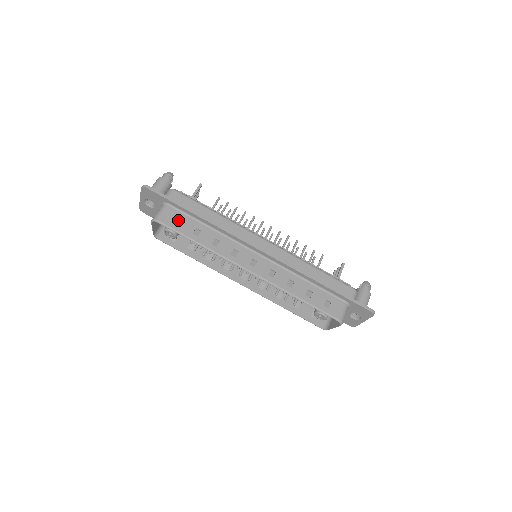
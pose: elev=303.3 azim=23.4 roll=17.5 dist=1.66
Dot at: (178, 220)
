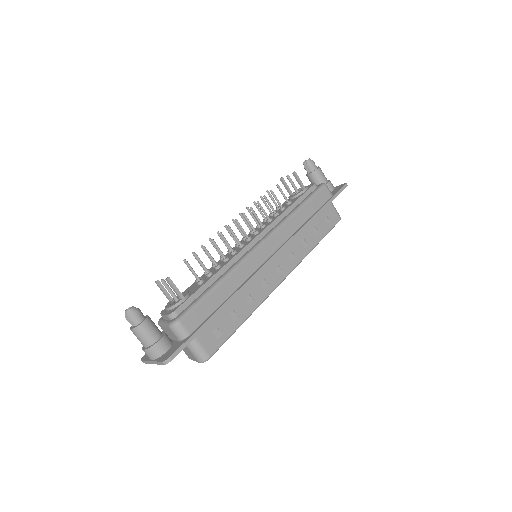
Dot at: (214, 332)
